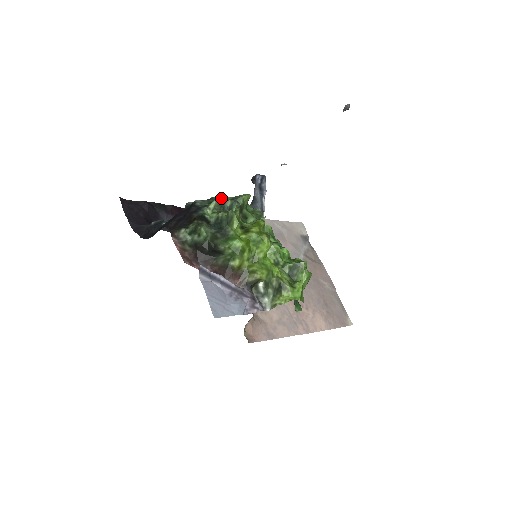
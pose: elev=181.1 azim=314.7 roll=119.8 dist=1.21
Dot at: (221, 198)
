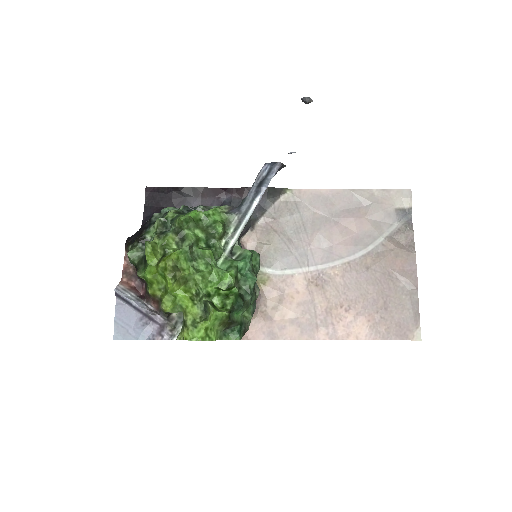
Dot at: (165, 217)
